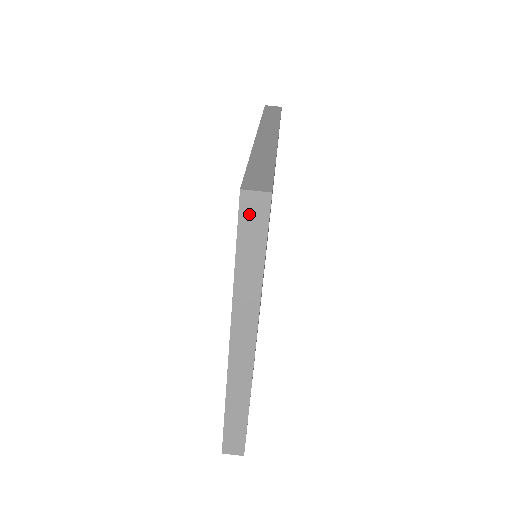
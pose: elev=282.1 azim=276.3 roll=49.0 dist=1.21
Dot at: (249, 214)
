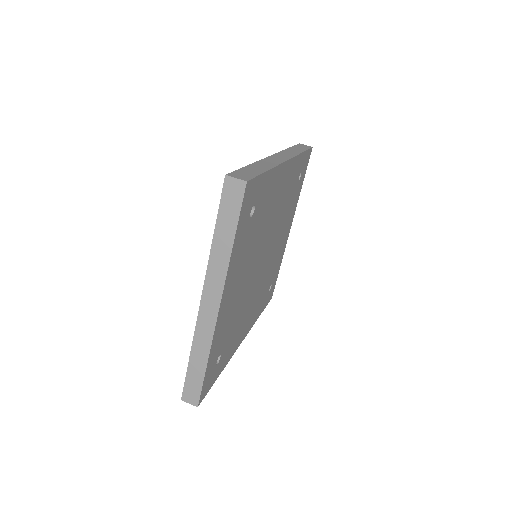
Dot at: (229, 195)
